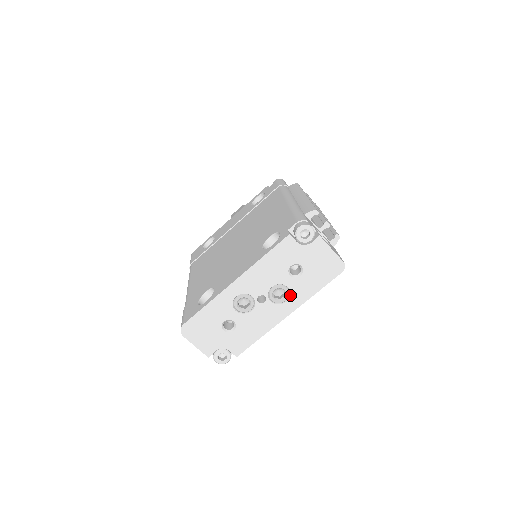
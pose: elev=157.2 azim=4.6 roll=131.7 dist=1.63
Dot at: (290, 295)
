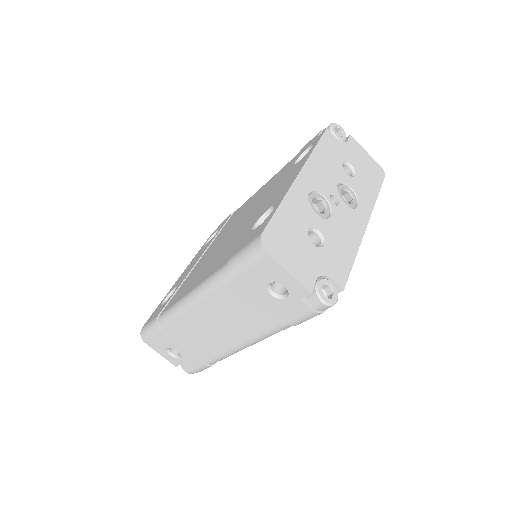
Dot at: (357, 198)
